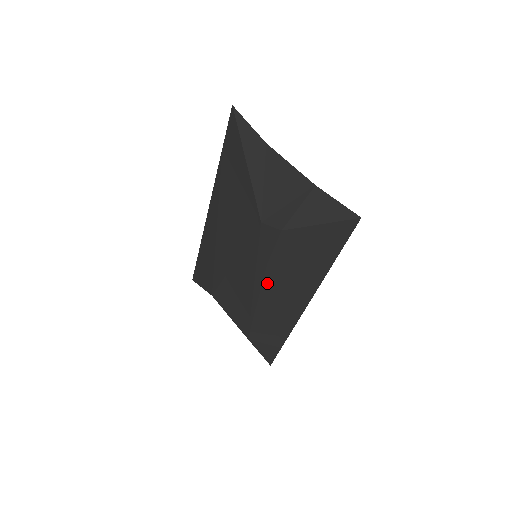
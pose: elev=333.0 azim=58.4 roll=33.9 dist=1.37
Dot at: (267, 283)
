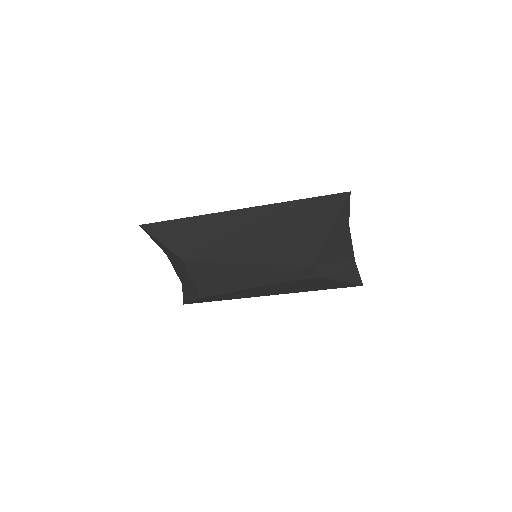
Dot at: (268, 285)
